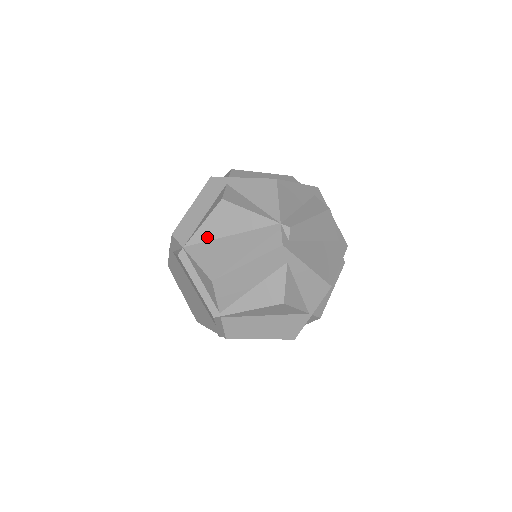
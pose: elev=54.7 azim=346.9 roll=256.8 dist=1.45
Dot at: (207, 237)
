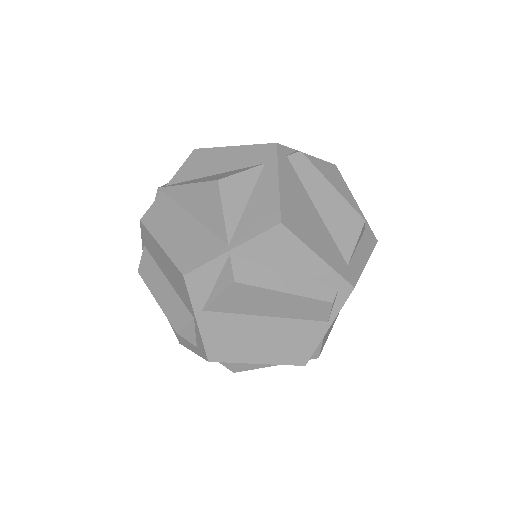
Dot at: occluded
